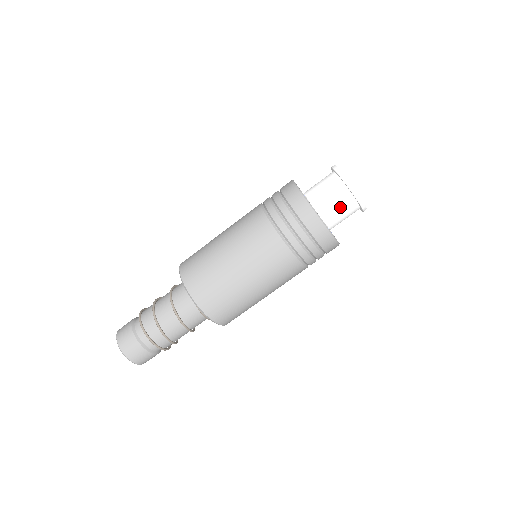
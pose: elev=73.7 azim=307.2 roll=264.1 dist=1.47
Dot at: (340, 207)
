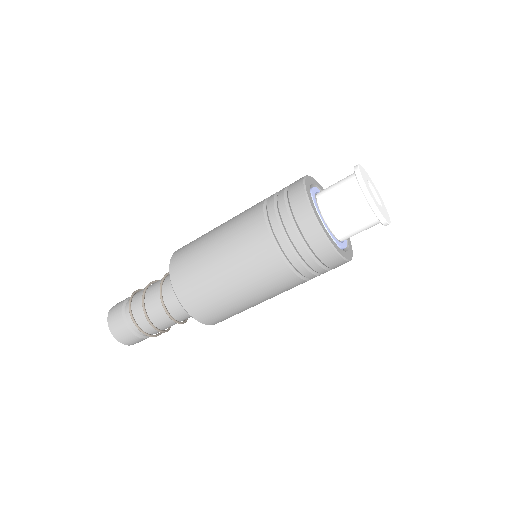
Dot at: (356, 222)
